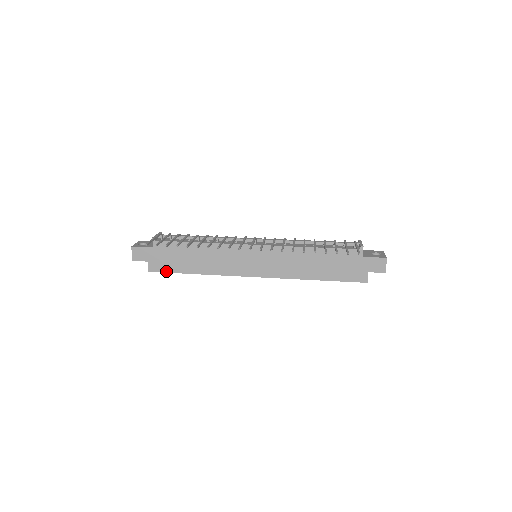
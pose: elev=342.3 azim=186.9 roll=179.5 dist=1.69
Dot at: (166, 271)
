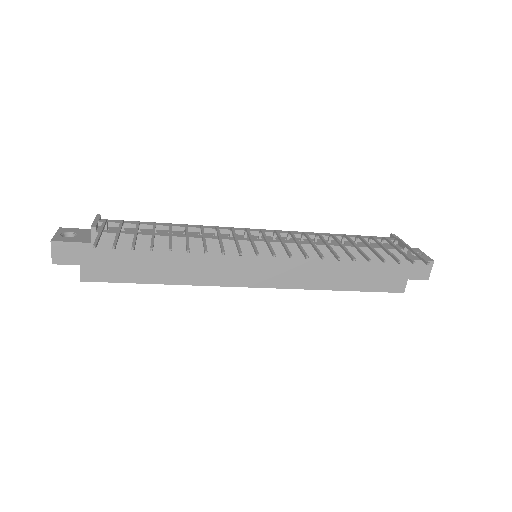
Dot at: (112, 280)
